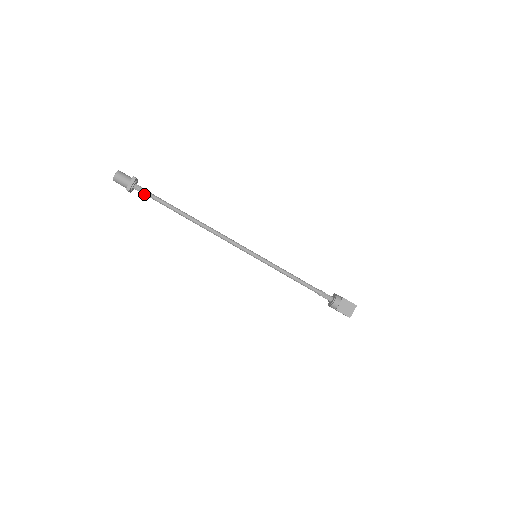
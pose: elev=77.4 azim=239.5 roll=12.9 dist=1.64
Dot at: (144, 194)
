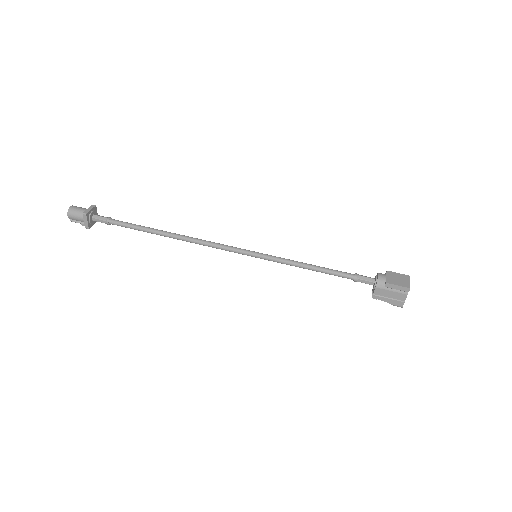
Dot at: (105, 220)
